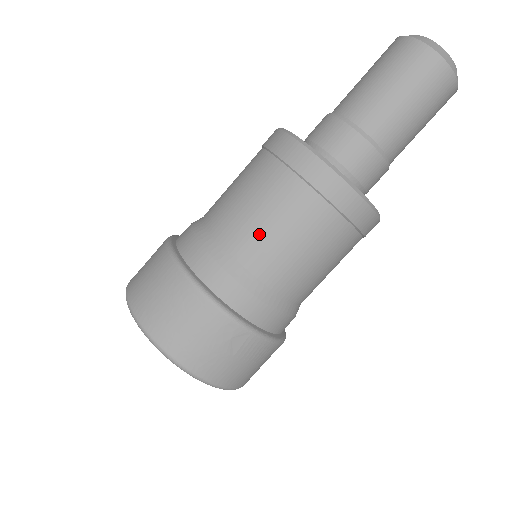
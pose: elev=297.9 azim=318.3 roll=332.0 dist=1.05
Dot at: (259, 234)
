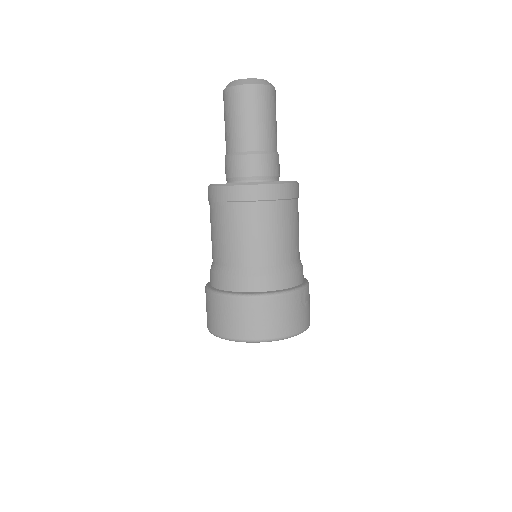
Dot at: (270, 244)
